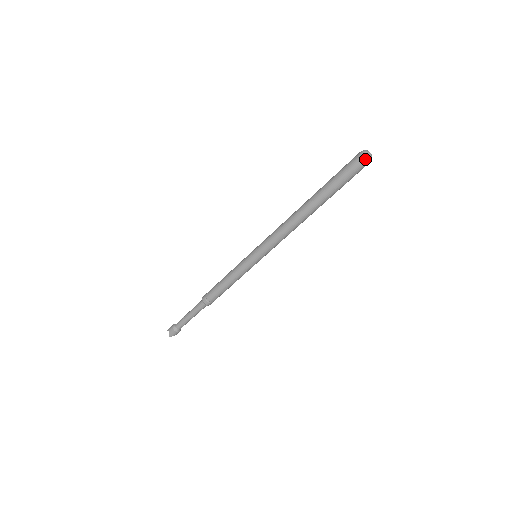
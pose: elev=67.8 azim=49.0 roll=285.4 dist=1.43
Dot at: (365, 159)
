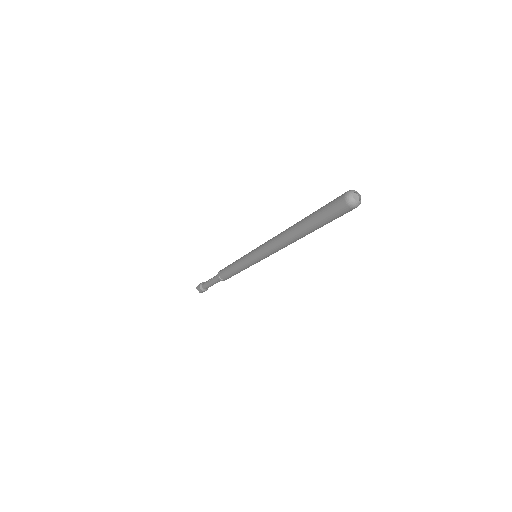
Dot at: (352, 208)
